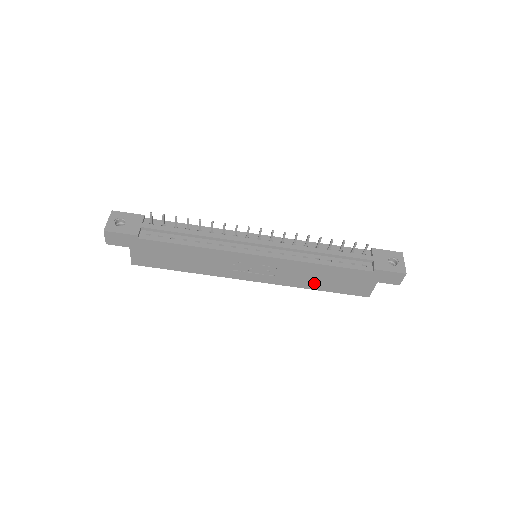
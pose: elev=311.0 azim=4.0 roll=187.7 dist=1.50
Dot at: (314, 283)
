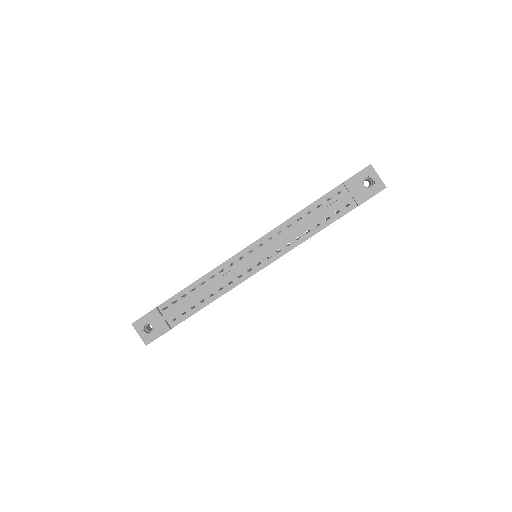
Dot at: occluded
